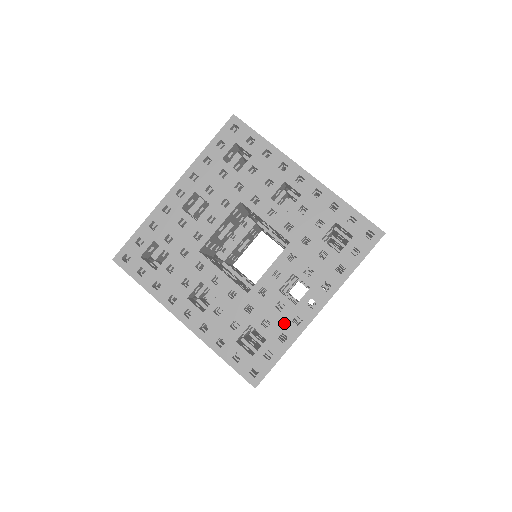
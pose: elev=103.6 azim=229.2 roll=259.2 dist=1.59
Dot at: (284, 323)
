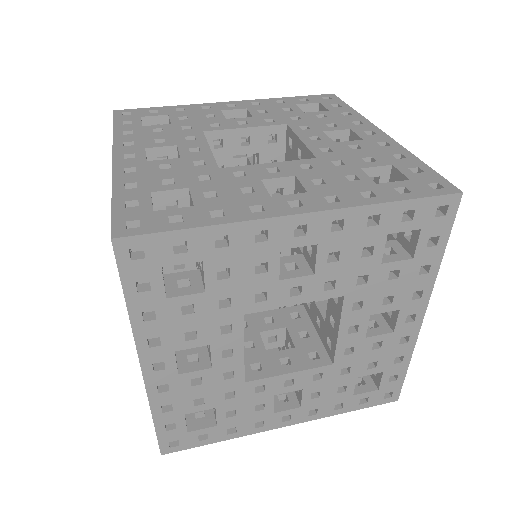
Dot at: (379, 150)
